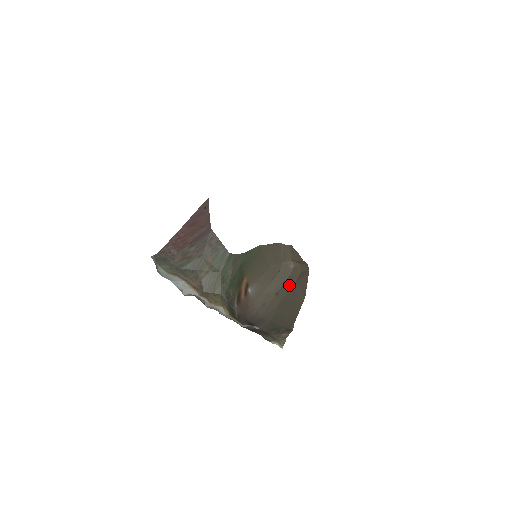
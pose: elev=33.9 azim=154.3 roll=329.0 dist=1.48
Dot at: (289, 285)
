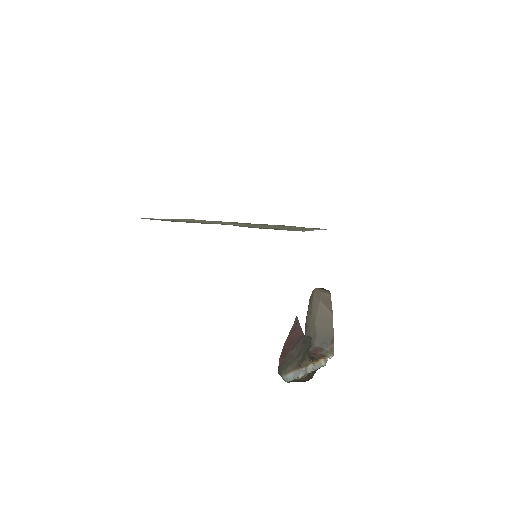
Dot at: (316, 304)
